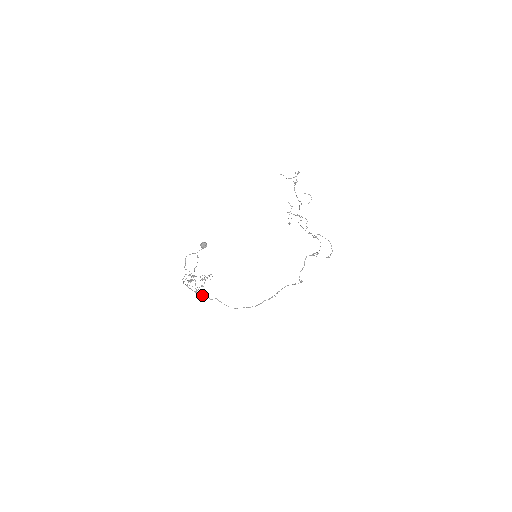
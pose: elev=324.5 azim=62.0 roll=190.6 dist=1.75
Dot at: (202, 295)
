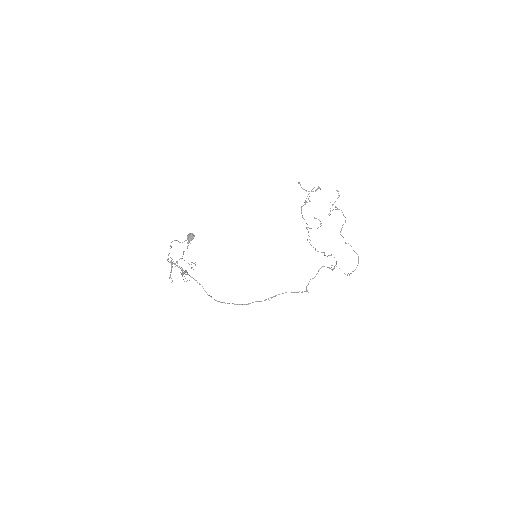
Dot at: (184, 281)
